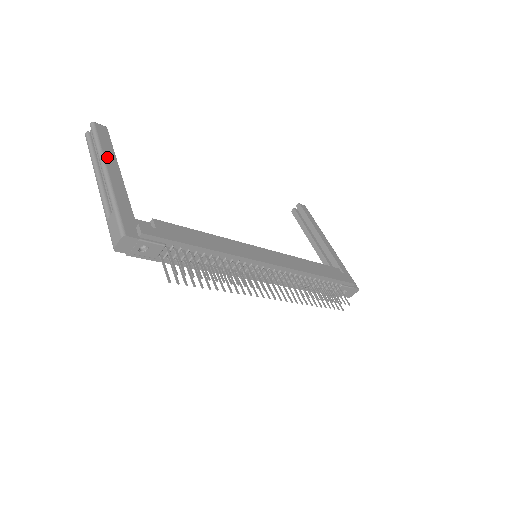
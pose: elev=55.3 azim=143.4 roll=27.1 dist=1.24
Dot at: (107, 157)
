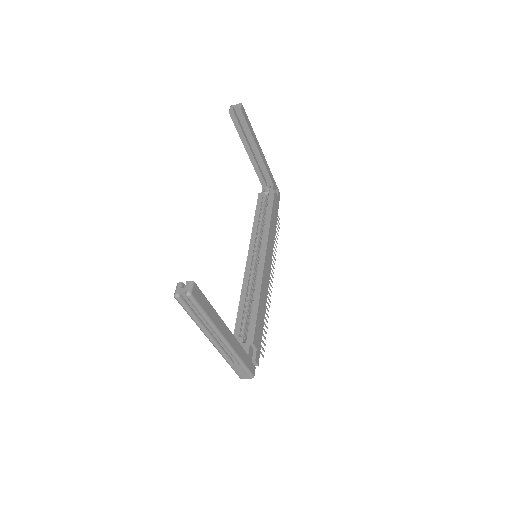
Dot at: (218, 324)
